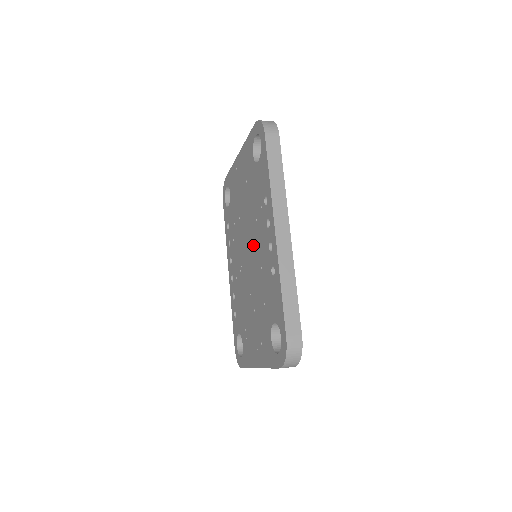
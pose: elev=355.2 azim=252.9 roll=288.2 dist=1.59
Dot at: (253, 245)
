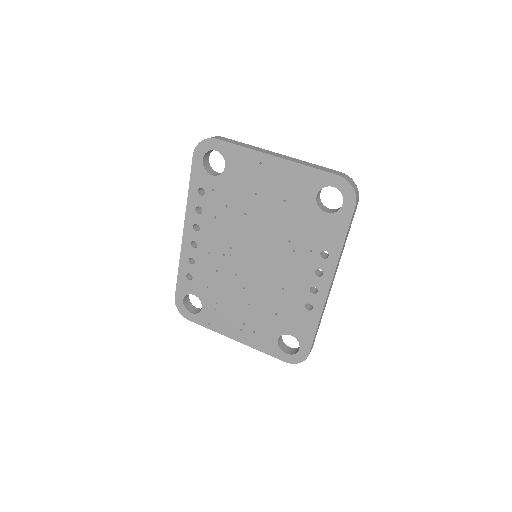
Dot at: (274, 262)
